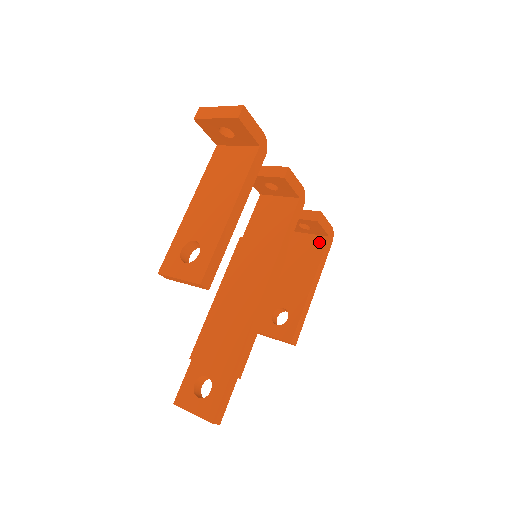
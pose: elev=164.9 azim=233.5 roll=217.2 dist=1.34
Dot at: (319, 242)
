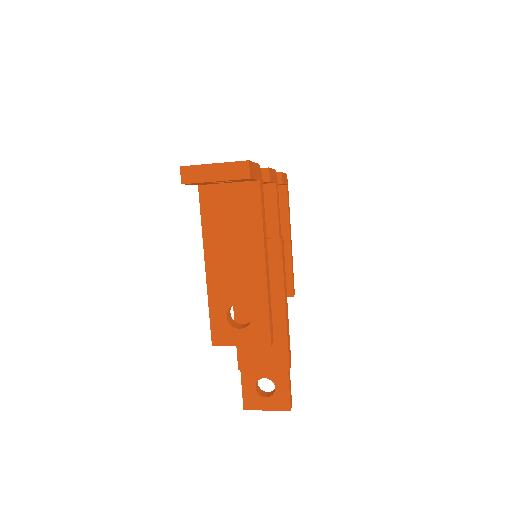
Dot at: (279, 193)
